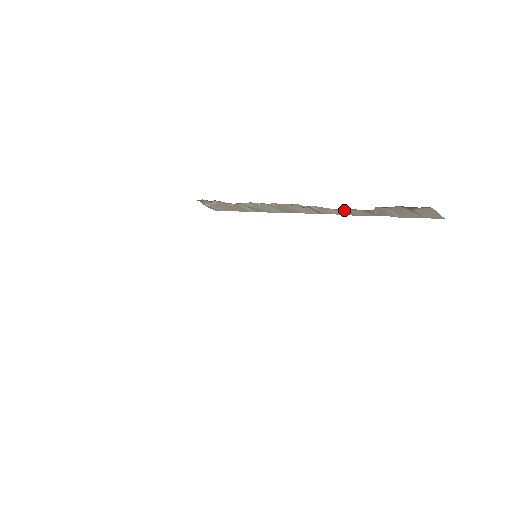
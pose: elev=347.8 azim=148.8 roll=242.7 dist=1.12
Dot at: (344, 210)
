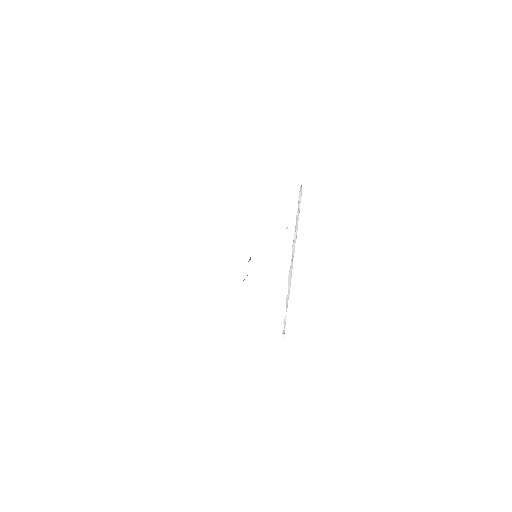
Dot at: occluded
